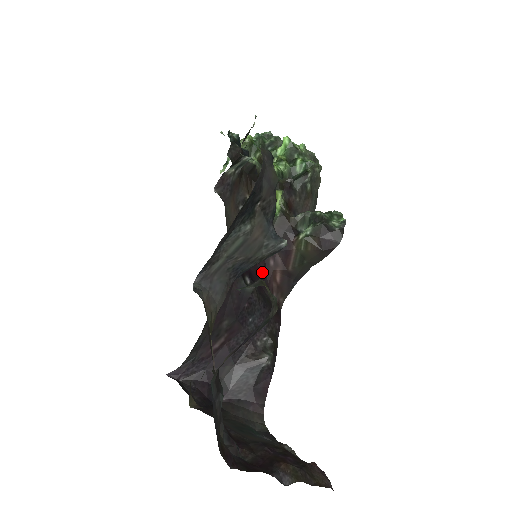
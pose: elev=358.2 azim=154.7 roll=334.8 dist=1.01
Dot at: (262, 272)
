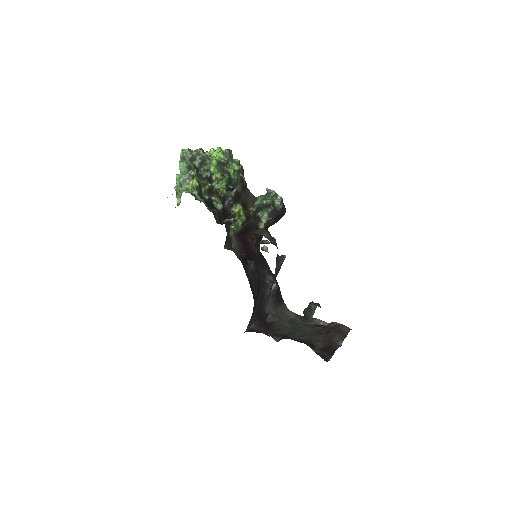
Dot at: (248, 249)
